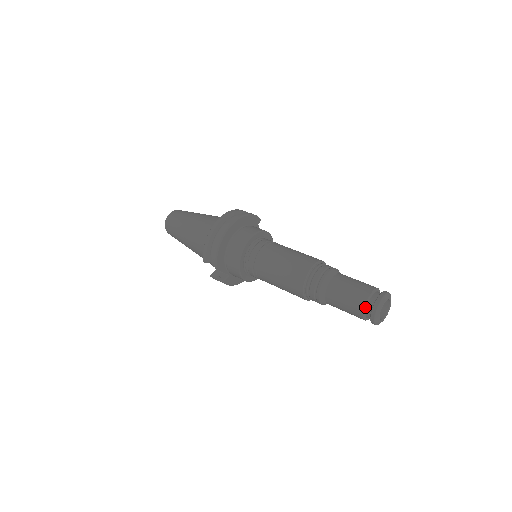
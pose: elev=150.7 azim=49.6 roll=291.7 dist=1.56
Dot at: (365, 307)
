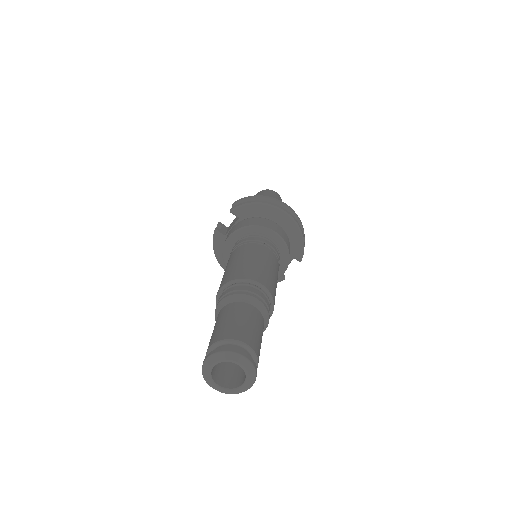
Dot at: (225, 341)
